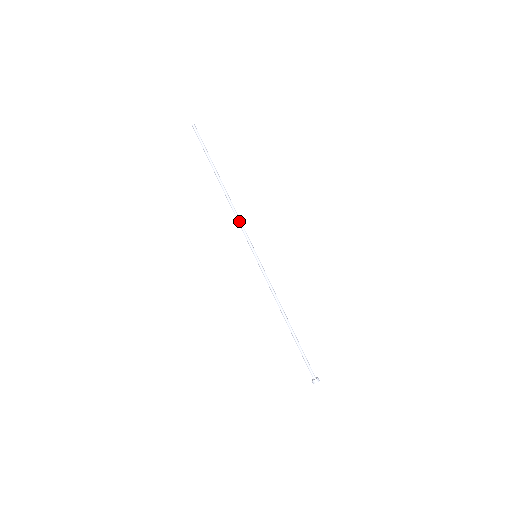
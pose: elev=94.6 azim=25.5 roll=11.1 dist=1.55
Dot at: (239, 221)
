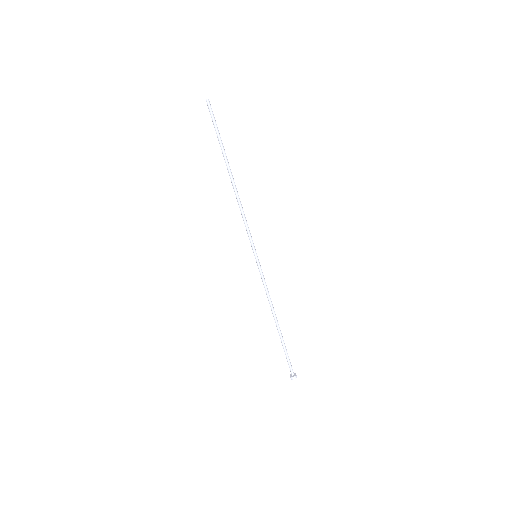
Dot at: (243, 218)
